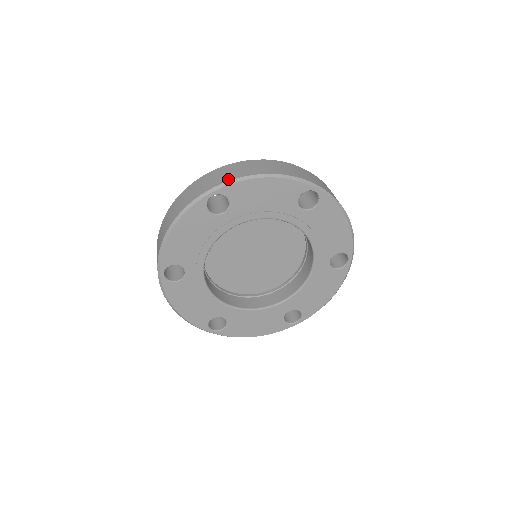
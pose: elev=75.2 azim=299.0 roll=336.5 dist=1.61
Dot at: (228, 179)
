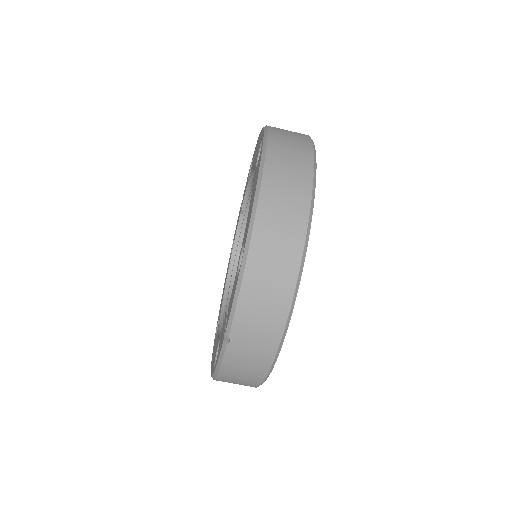
Dot at: (261, 378)
